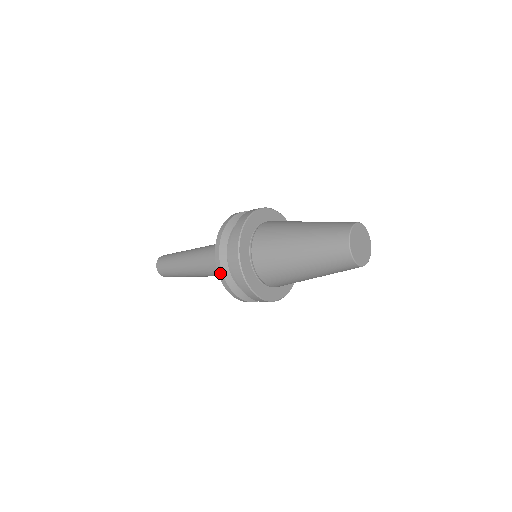
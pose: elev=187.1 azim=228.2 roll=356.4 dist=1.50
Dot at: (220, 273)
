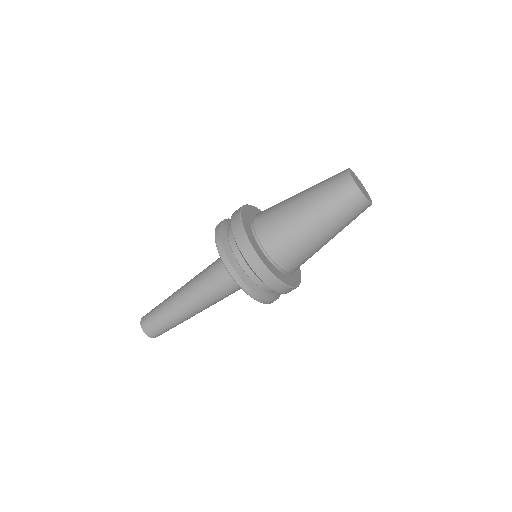
Dot at: (220, 248)
